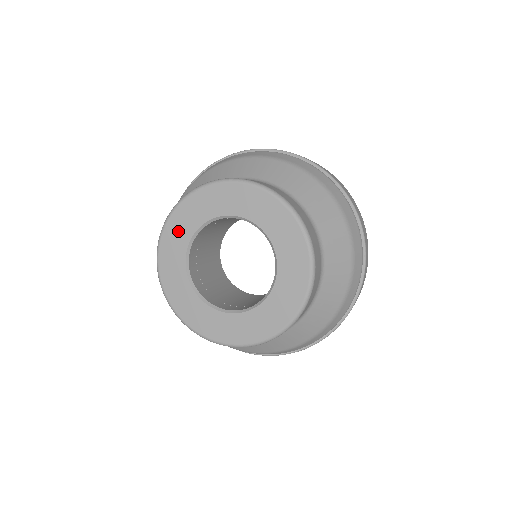
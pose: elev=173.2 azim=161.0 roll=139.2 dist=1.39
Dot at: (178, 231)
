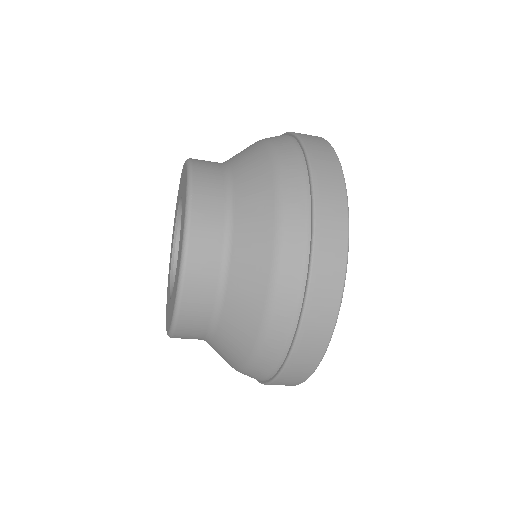
Dot at: (179, 192)
